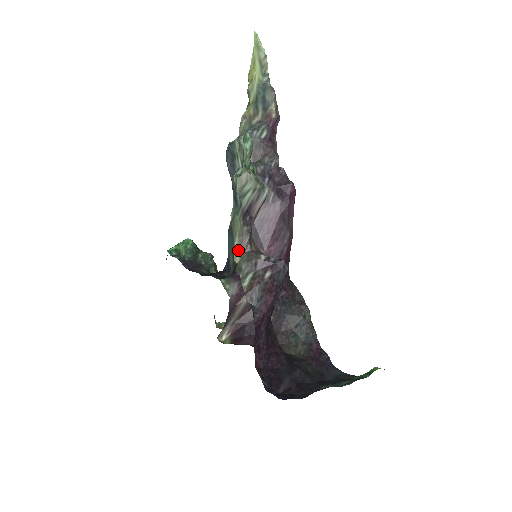
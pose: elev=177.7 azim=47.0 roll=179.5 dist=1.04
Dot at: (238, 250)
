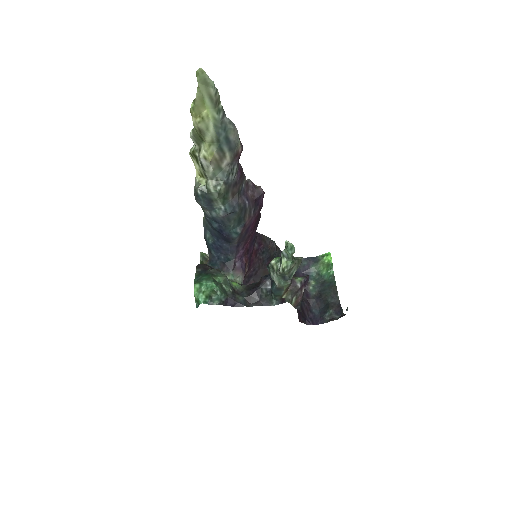
Dot at: (285, 293)
